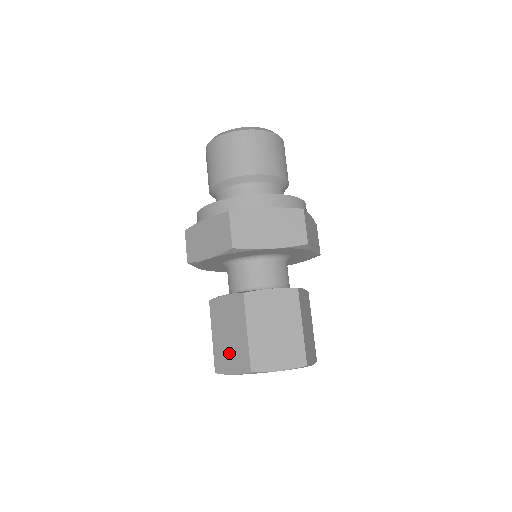
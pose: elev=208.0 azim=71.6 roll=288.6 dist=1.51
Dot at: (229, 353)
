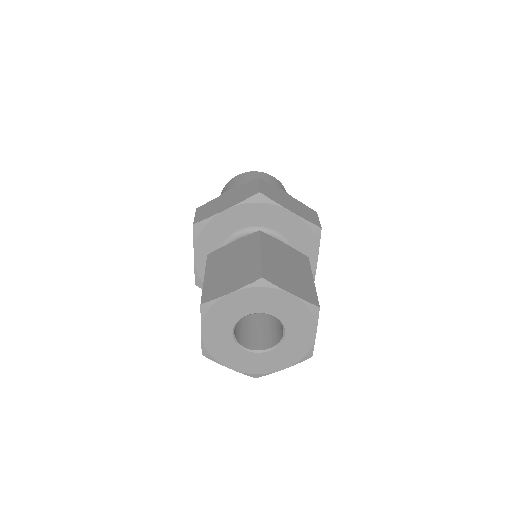
Dot at: (229, 278)
